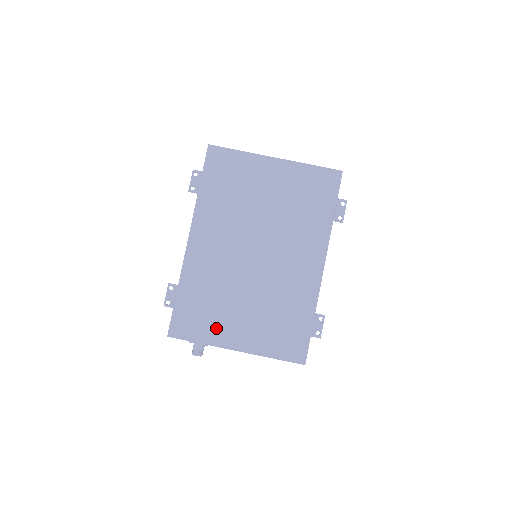
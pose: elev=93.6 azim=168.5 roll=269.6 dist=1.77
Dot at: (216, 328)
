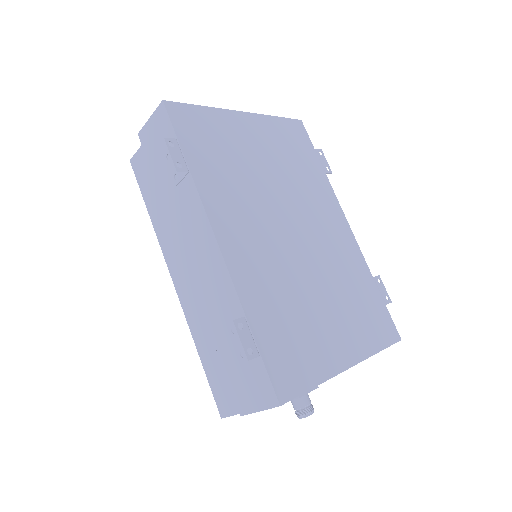
Dot at: (318, 351)
